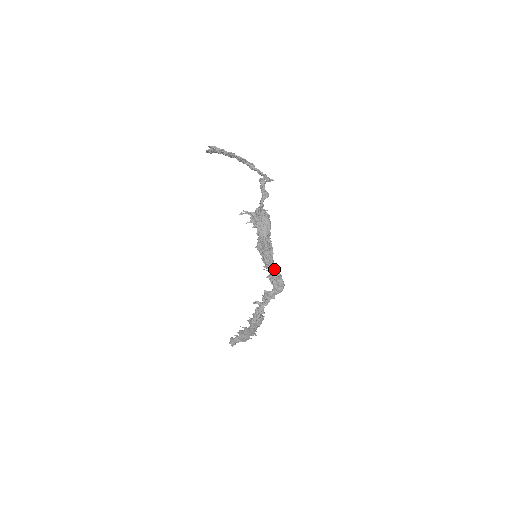
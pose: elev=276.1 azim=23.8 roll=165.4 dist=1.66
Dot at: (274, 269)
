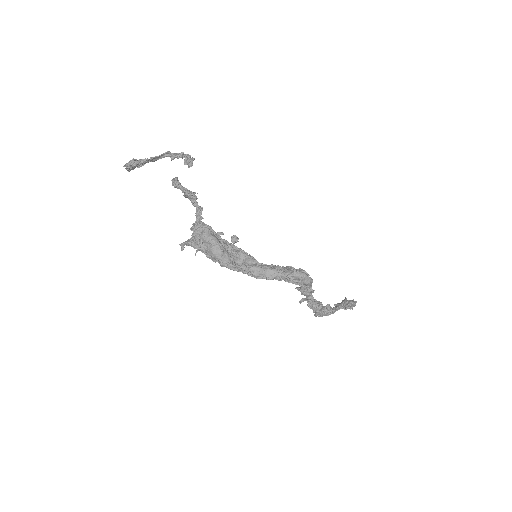
Dot at: (271, 277)
